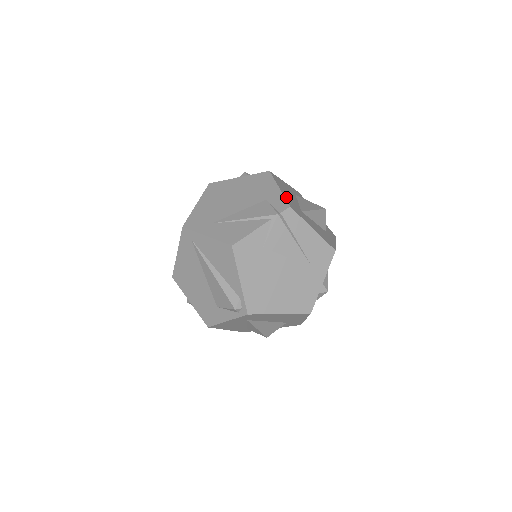
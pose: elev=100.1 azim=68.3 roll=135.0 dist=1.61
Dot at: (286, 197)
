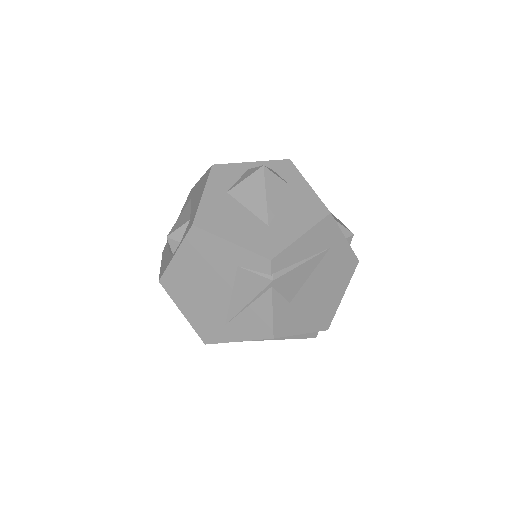
Dot at: (249, 245)
